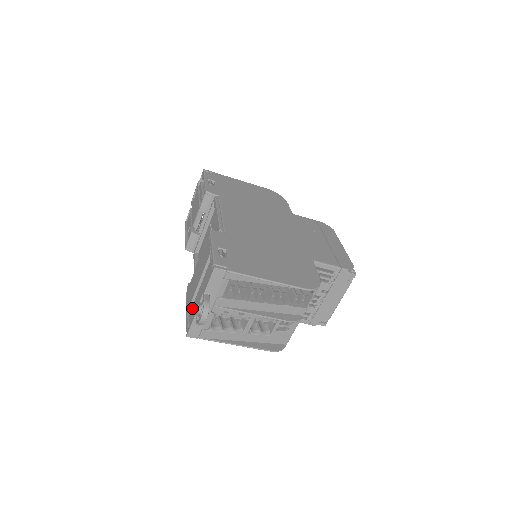
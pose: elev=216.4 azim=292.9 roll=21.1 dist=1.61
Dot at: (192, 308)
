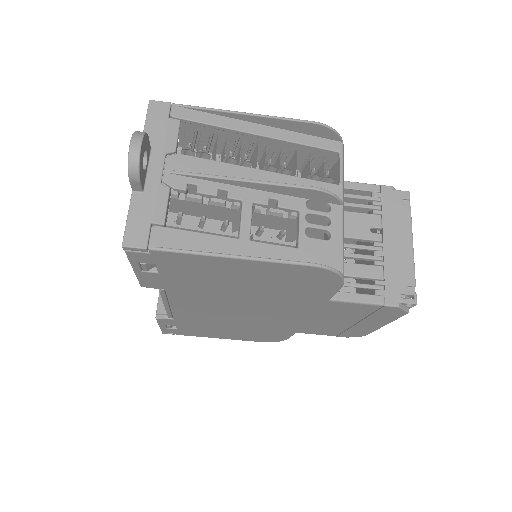
Dot at: occluded
